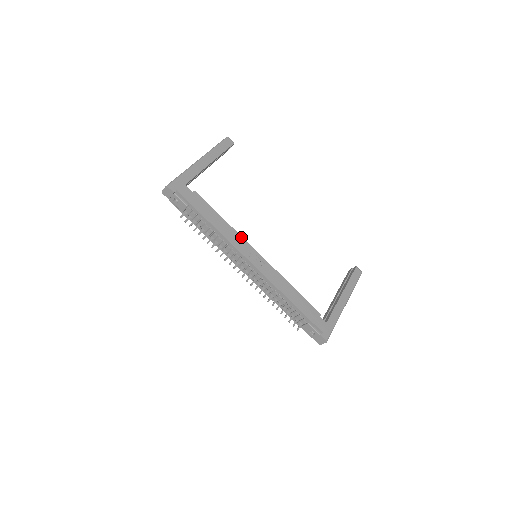
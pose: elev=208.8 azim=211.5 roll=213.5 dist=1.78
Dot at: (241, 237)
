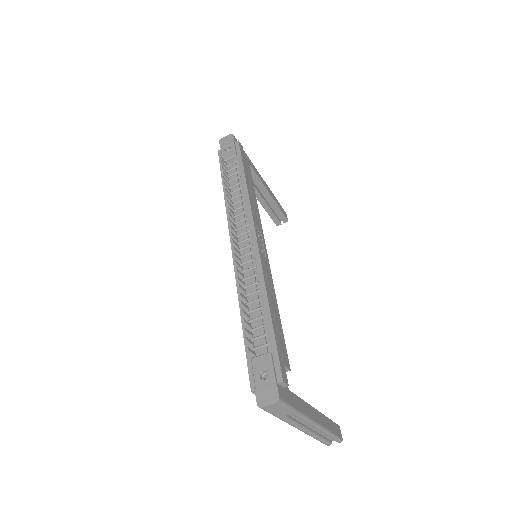
Dot at: (260, 221)
